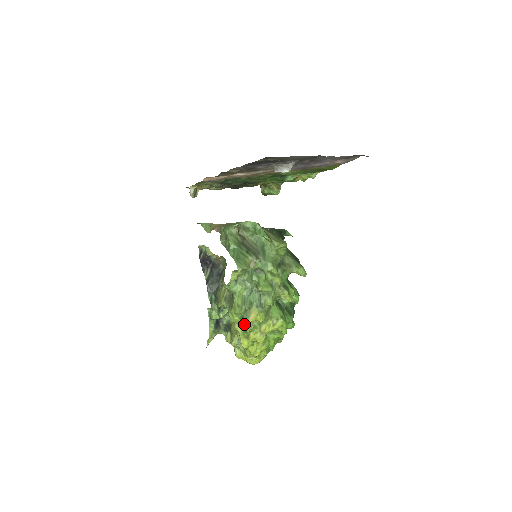
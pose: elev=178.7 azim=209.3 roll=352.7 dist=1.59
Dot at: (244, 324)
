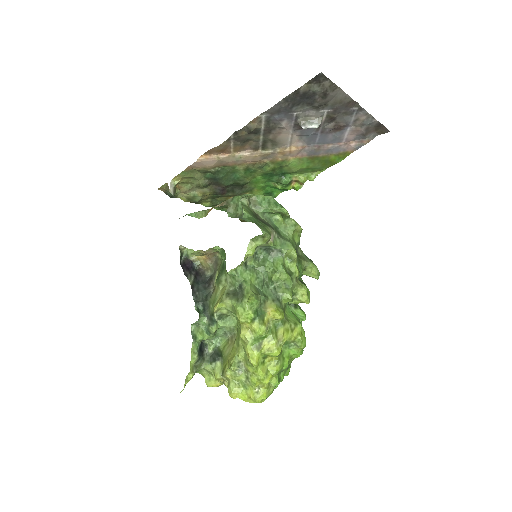
Dot at: (259, 322)
